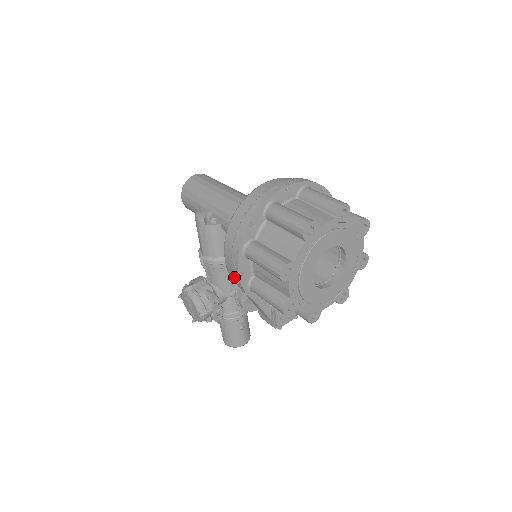
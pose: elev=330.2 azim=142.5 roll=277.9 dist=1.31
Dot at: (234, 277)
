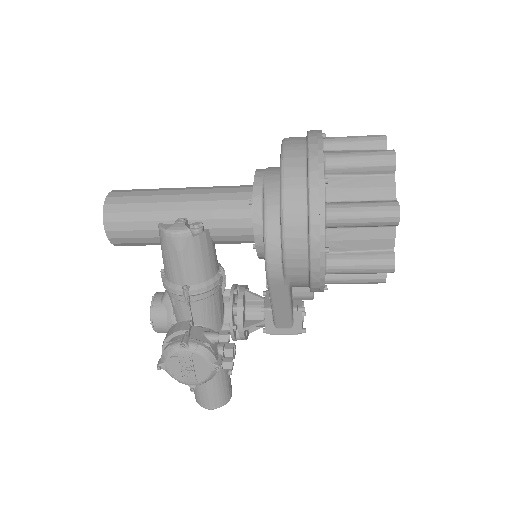
Dot at: (312, 262)
